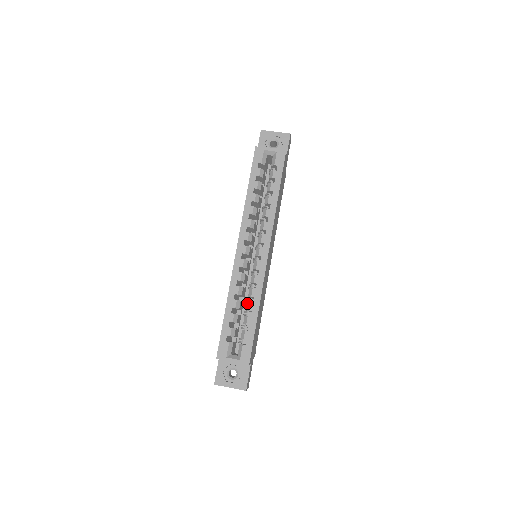
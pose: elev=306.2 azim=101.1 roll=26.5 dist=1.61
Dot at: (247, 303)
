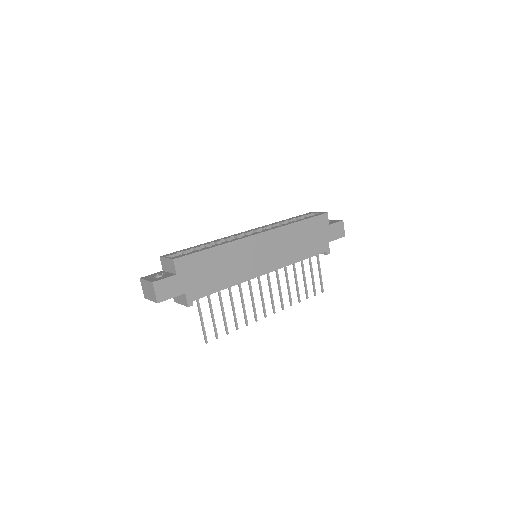
Dot at: occluded
